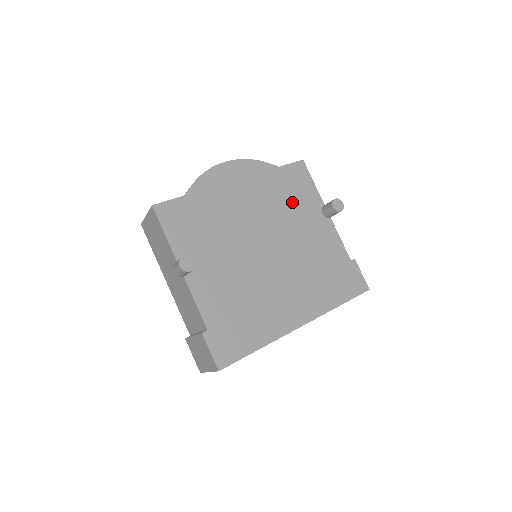
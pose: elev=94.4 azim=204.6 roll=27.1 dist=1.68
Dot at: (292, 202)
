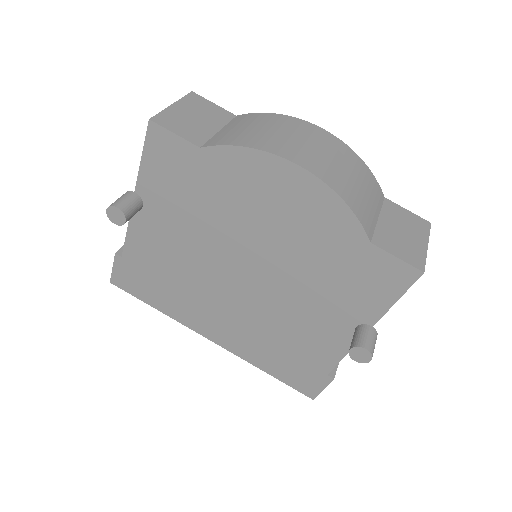
Dot at: (333, 283)
